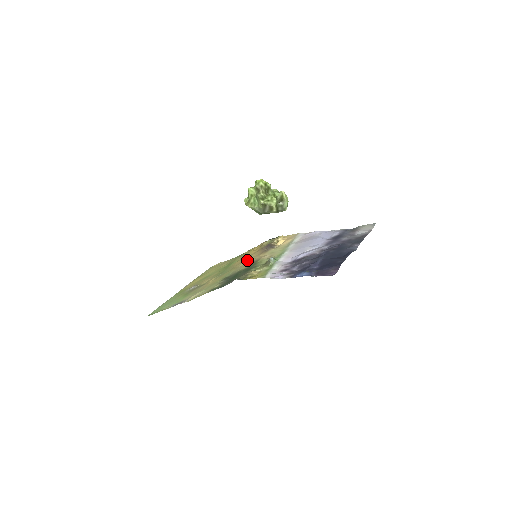
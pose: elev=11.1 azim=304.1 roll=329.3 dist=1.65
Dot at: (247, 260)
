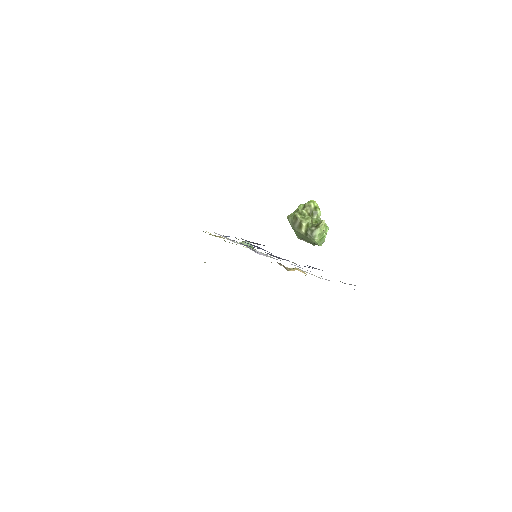
Dot at: occluded
